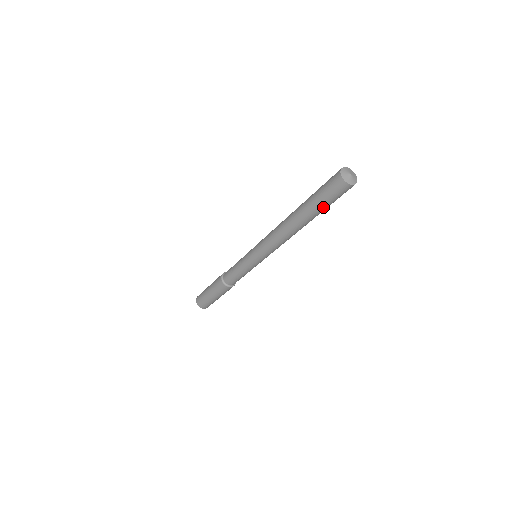
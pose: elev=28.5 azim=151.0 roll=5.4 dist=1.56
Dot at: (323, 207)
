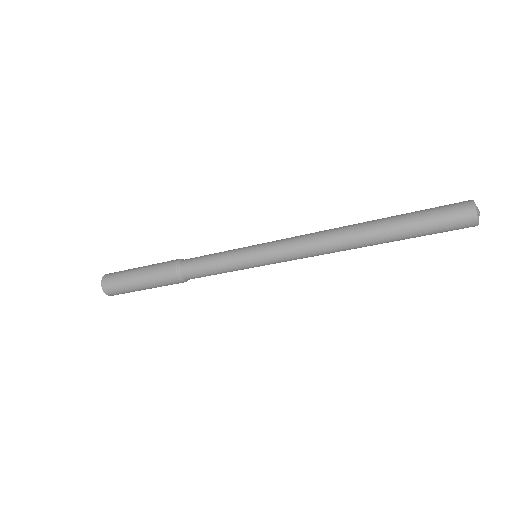
Dot at: (417, 229)
